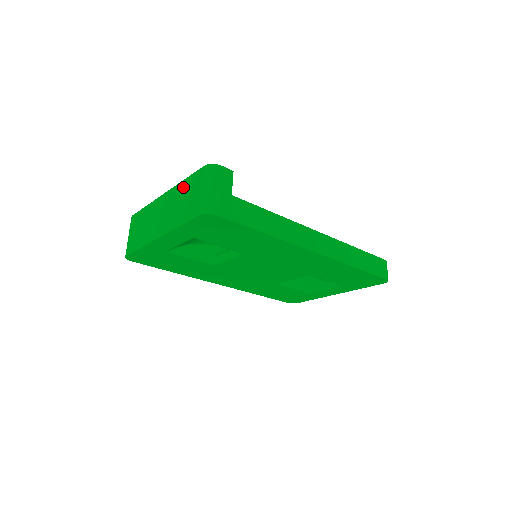
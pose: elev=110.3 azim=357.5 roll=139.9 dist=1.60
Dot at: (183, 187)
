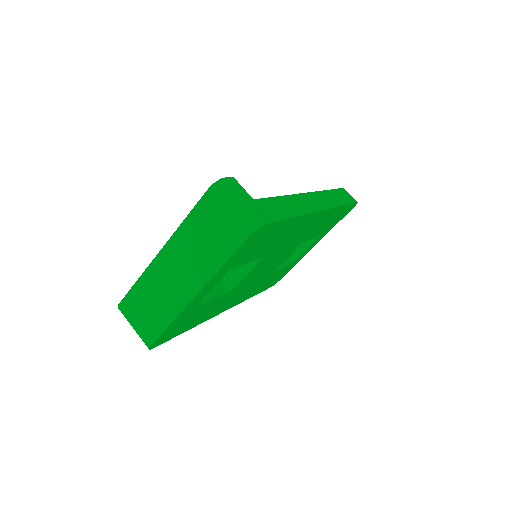
Dot at: (191, 227)
